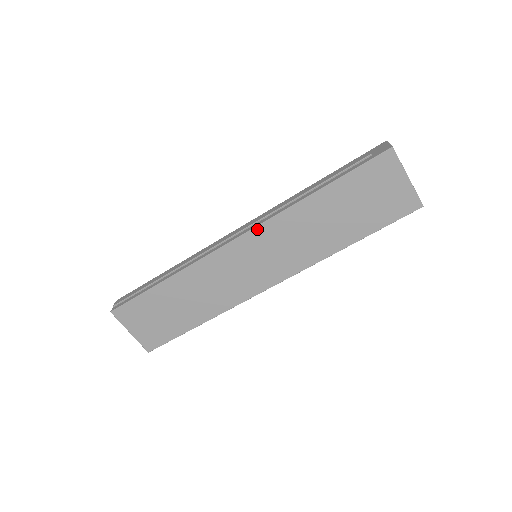
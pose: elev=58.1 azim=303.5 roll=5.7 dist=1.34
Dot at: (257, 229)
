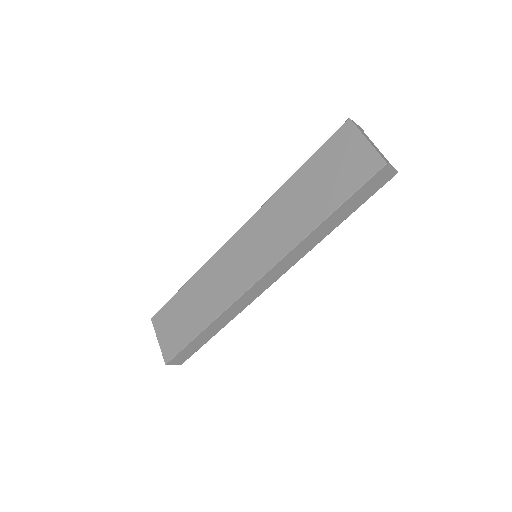
Dot at: (250, 220)
